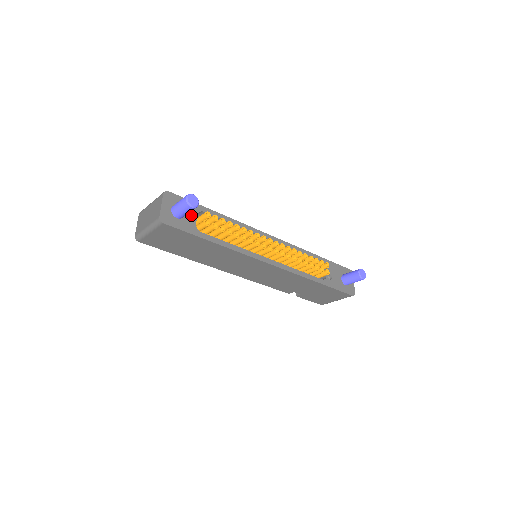
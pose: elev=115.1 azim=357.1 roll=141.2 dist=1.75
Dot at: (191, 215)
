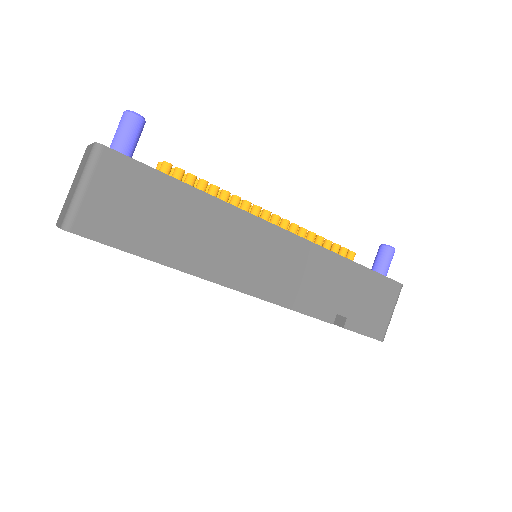
Dot at: occluded
